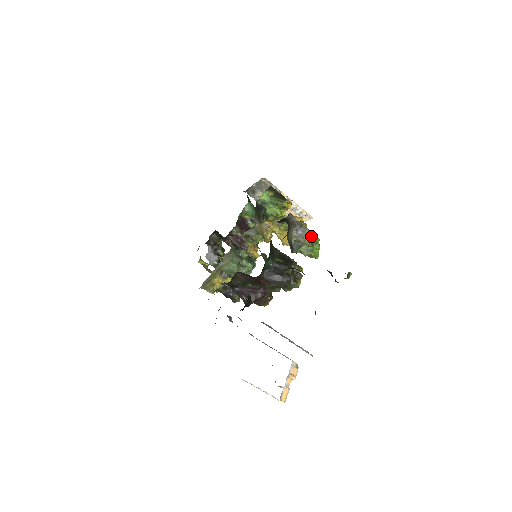
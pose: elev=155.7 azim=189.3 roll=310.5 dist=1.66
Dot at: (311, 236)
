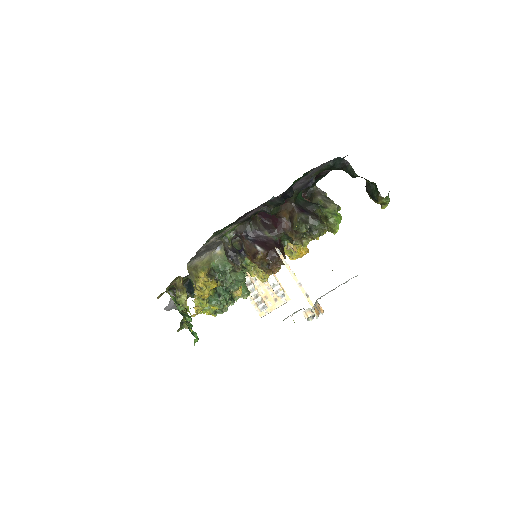
Dot at: (335, 204)
